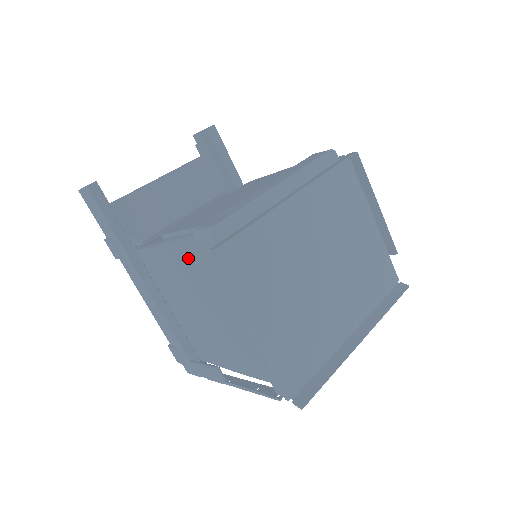
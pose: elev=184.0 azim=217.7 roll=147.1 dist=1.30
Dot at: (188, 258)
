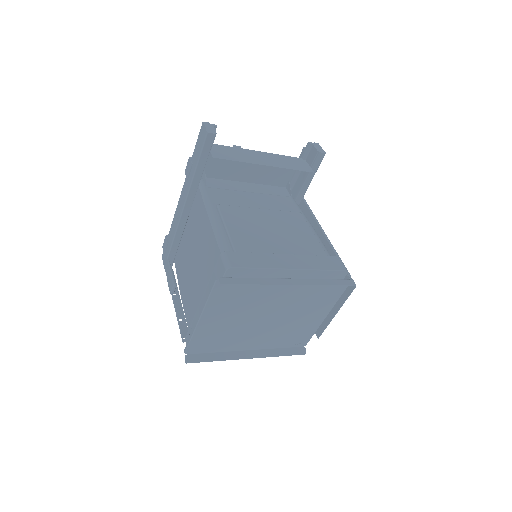
Dot at: (212, 246)
